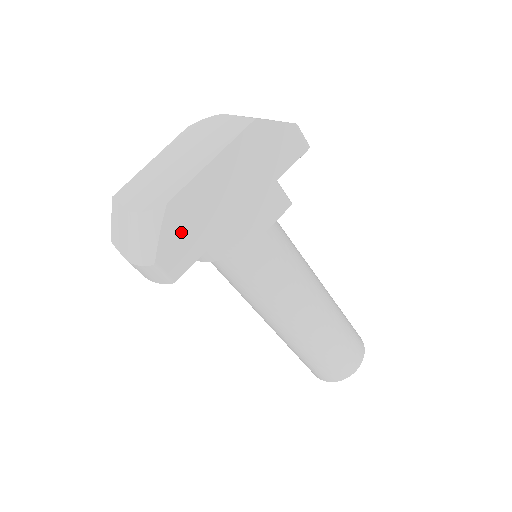
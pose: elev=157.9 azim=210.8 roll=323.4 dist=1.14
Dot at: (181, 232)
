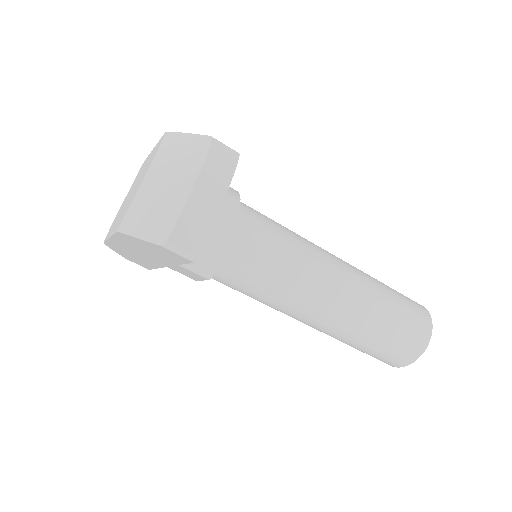
Dot at: (128, 256)
